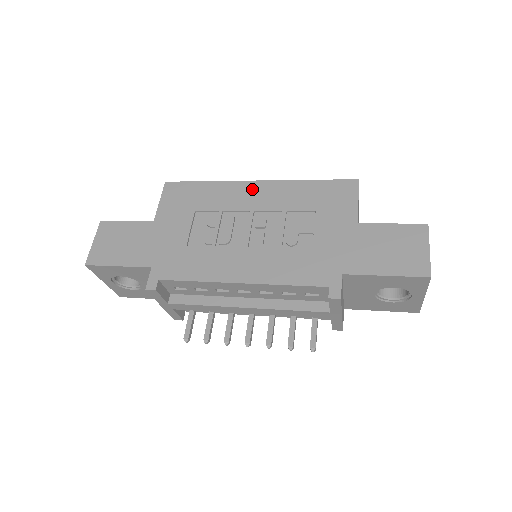
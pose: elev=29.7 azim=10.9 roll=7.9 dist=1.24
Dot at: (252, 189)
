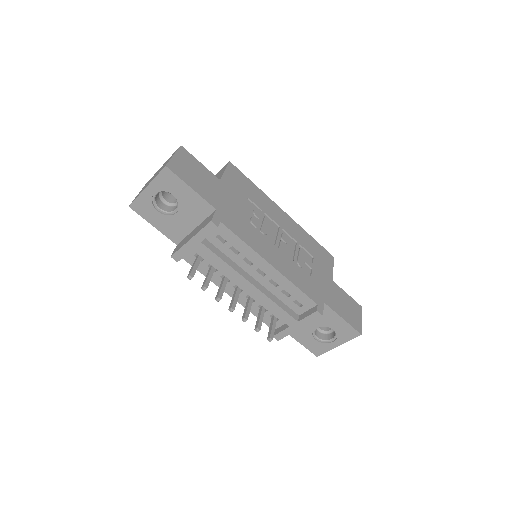
Dot at: (282, 214)
